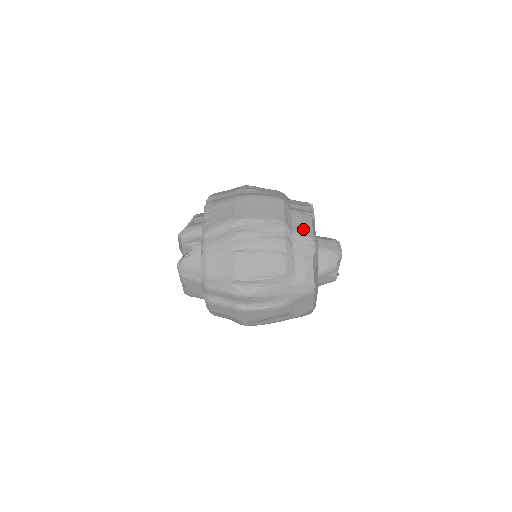
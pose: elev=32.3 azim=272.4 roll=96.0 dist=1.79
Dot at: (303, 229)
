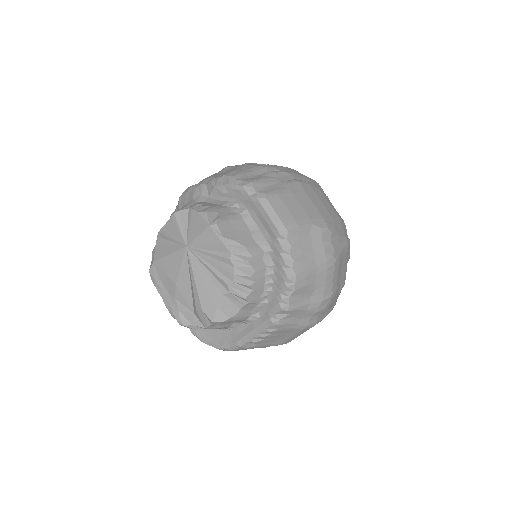
Dot at: occluded
